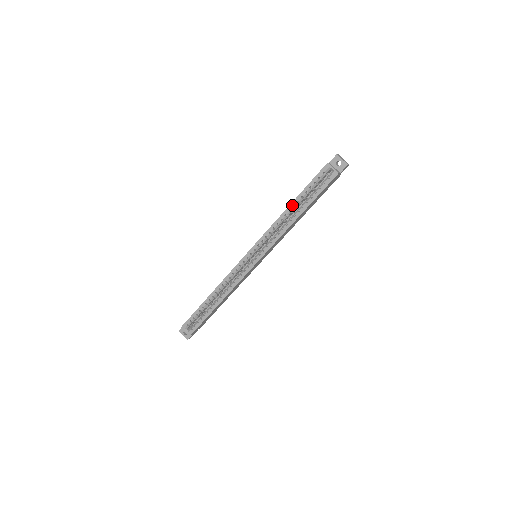
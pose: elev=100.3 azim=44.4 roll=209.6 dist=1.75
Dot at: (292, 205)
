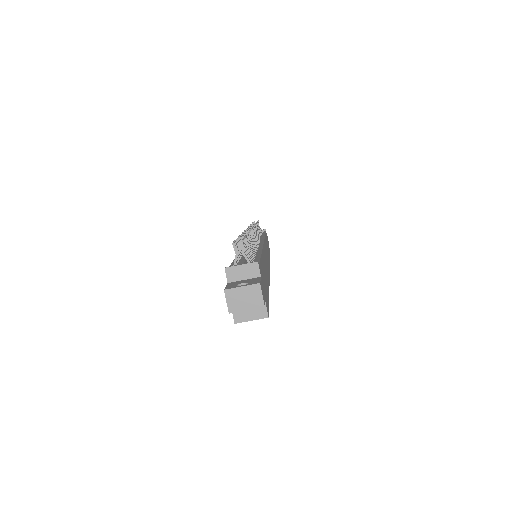
Dot at: occluded
